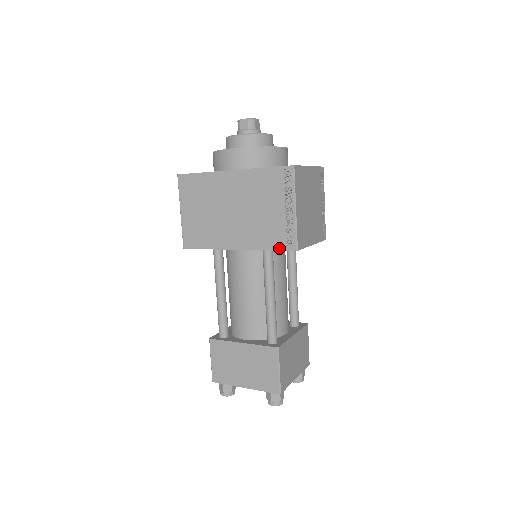
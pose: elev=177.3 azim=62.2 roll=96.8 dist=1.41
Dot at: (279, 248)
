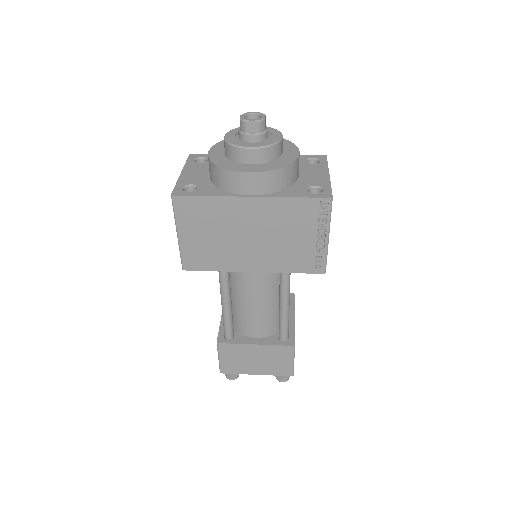
Dot at: (305, 271)
